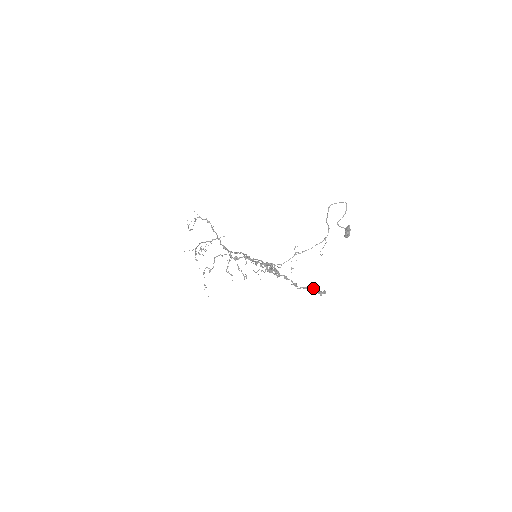
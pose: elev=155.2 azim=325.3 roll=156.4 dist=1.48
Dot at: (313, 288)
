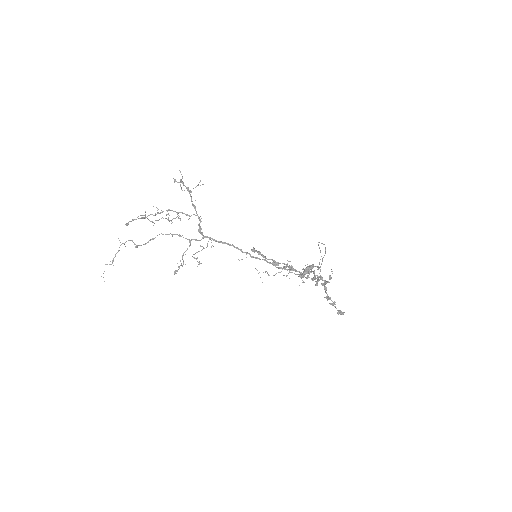
Dot at: occluded
